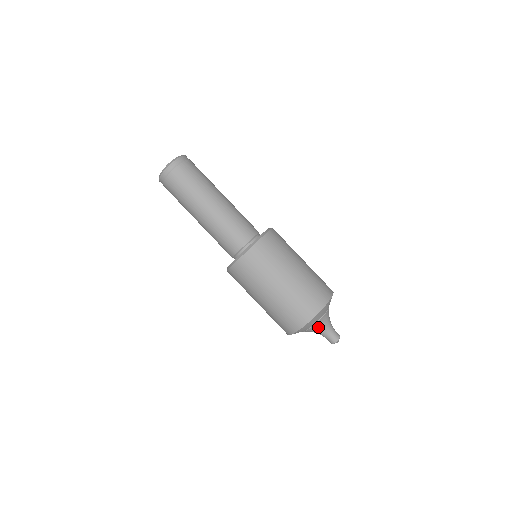
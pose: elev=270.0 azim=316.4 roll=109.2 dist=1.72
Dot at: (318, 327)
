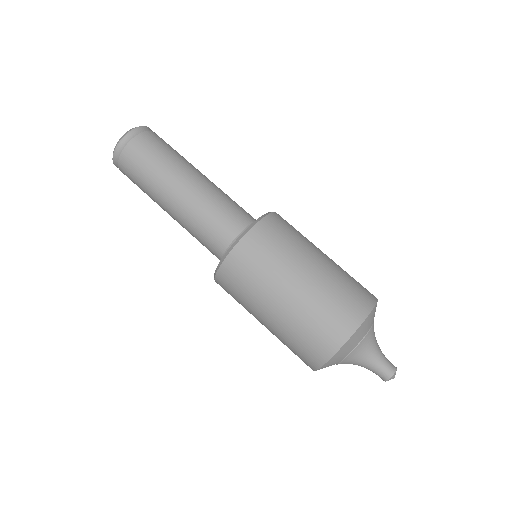
Dot at: (356, 358)
